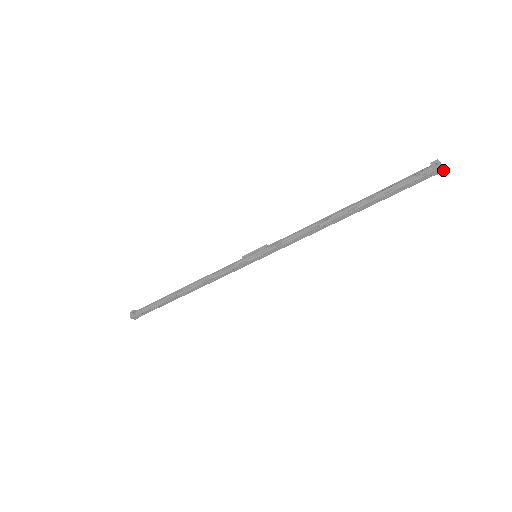
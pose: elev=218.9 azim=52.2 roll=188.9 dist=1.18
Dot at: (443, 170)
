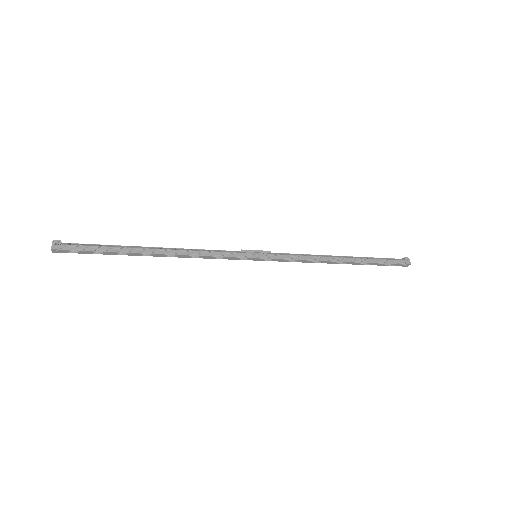
Dot at: occluded
